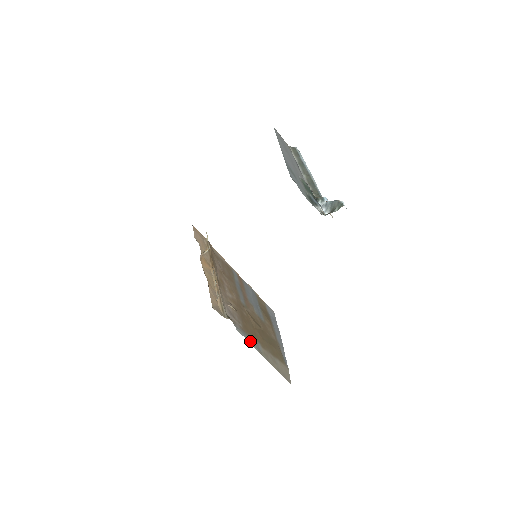
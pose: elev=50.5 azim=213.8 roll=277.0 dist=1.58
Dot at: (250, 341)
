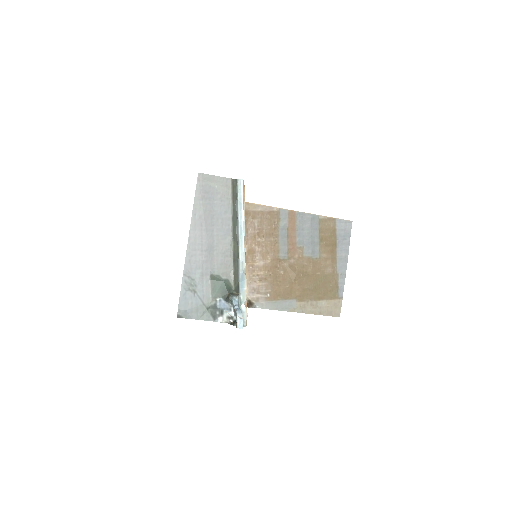
Dot at: (277, 308)
